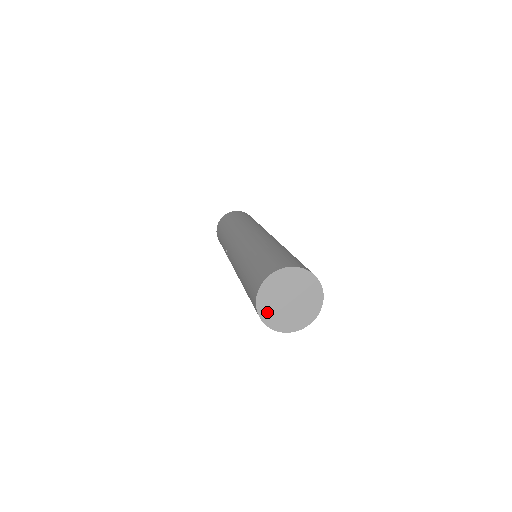
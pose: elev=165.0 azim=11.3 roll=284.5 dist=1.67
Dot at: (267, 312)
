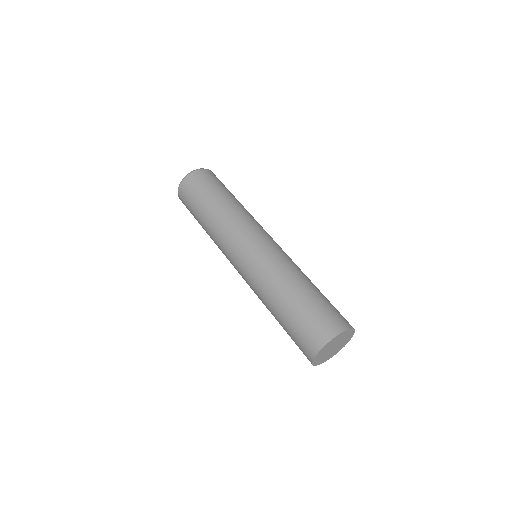
Dot at: (327, 358)
